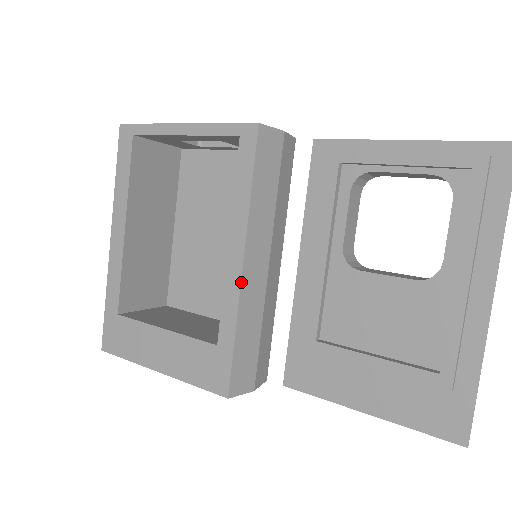
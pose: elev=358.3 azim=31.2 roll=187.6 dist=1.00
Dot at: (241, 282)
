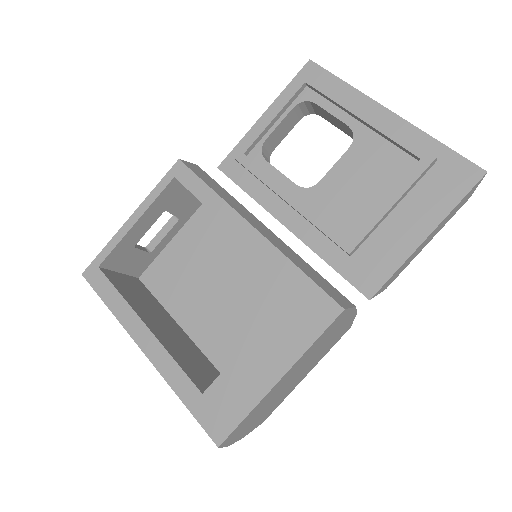
Dot at: (263, 235)
